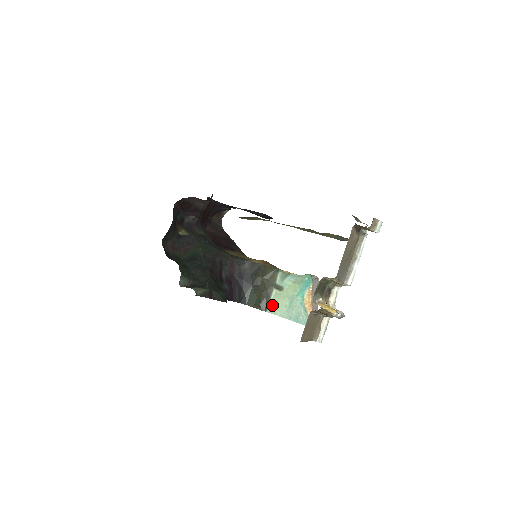
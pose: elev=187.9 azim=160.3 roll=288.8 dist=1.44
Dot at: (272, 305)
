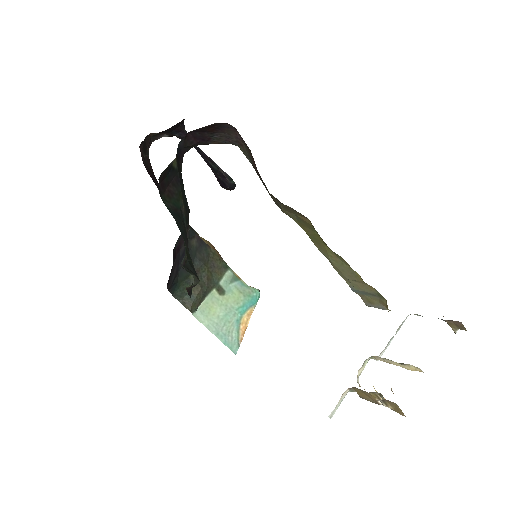
Dot at: (203, 308)
